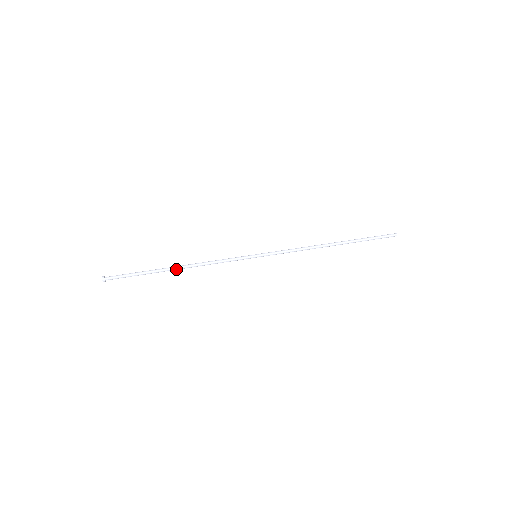
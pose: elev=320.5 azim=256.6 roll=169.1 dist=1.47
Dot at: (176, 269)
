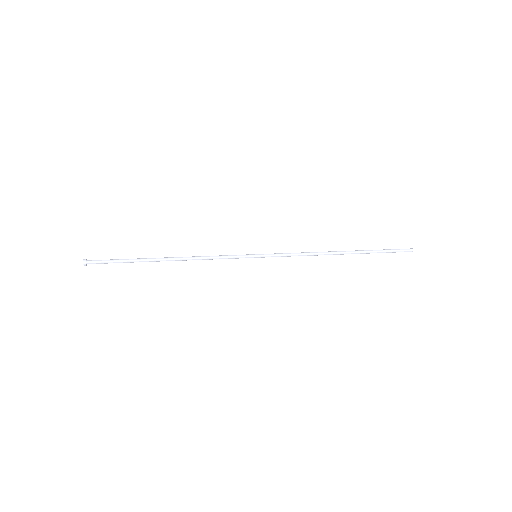
Dot at: (166, 260)
